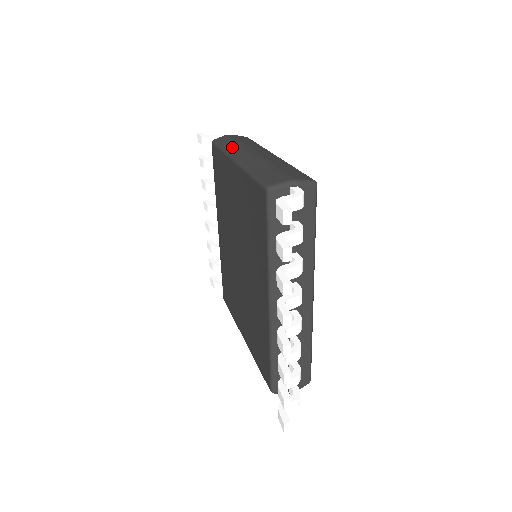
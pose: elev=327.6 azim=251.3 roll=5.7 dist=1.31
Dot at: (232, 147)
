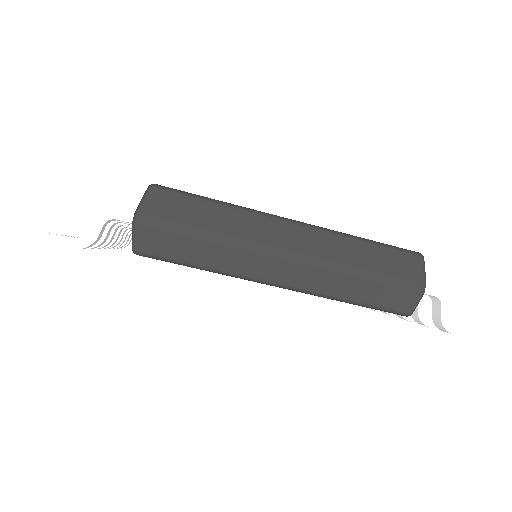
Dot at: (226, 259)
